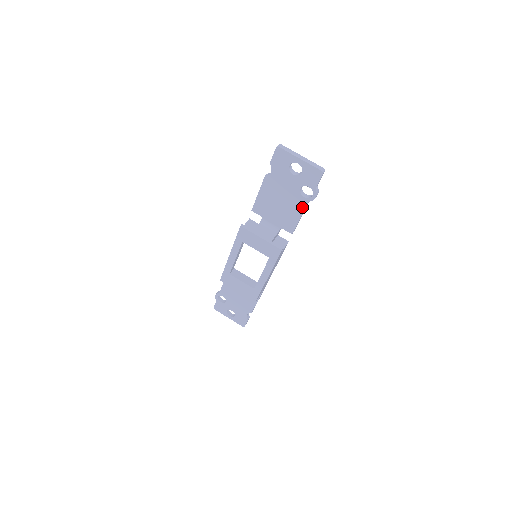
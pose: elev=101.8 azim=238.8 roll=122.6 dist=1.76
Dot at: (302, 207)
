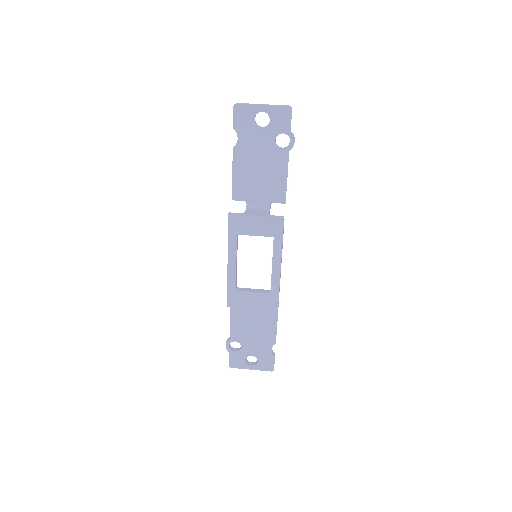
Dot at: (284, 162)
